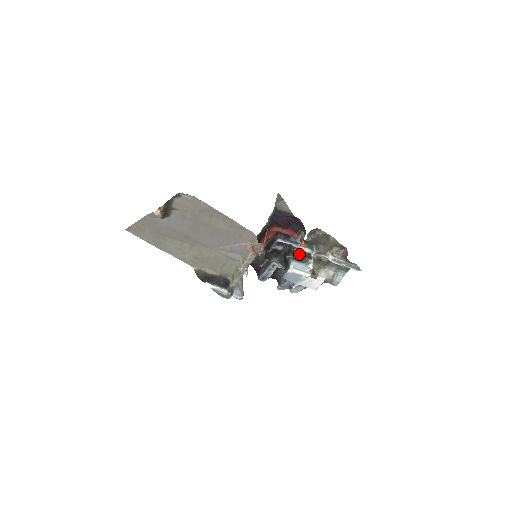
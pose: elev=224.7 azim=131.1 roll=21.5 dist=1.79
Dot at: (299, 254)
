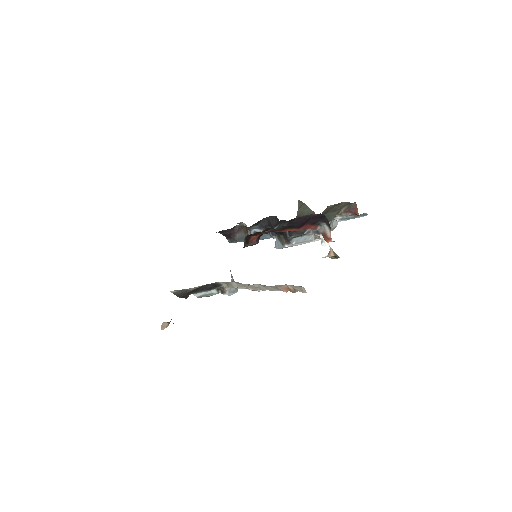
Dot at: (305, 231)
